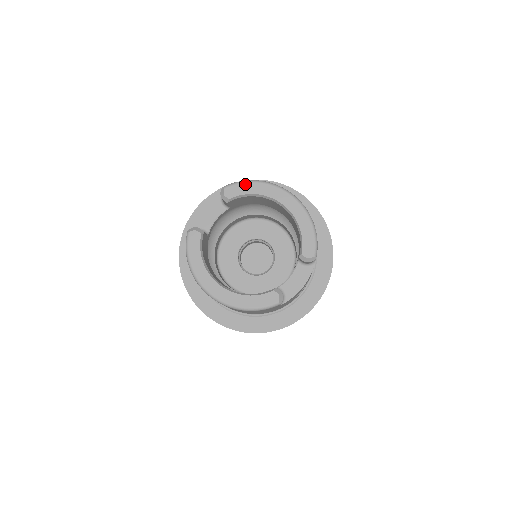
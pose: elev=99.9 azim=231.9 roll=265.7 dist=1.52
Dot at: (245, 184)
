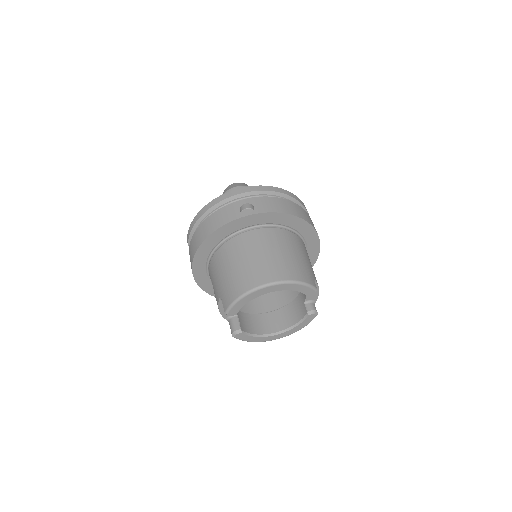
Dot at: (236, 304)
